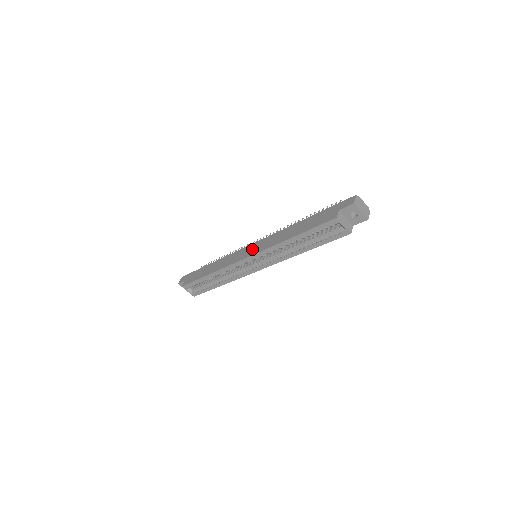
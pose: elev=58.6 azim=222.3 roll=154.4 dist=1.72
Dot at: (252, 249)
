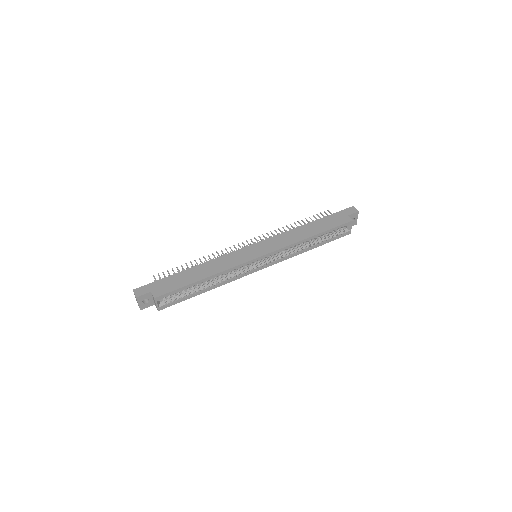
Dot at: (261, 248)
